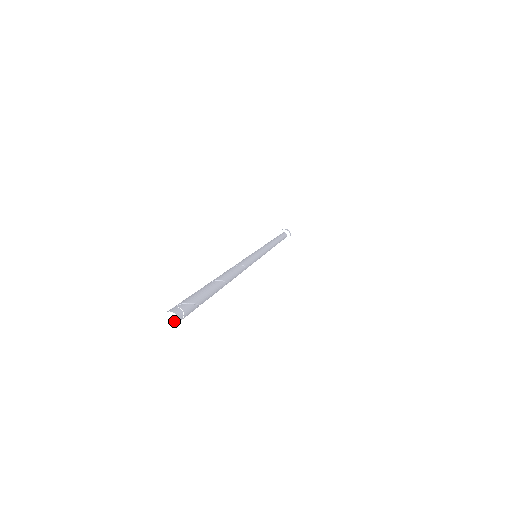
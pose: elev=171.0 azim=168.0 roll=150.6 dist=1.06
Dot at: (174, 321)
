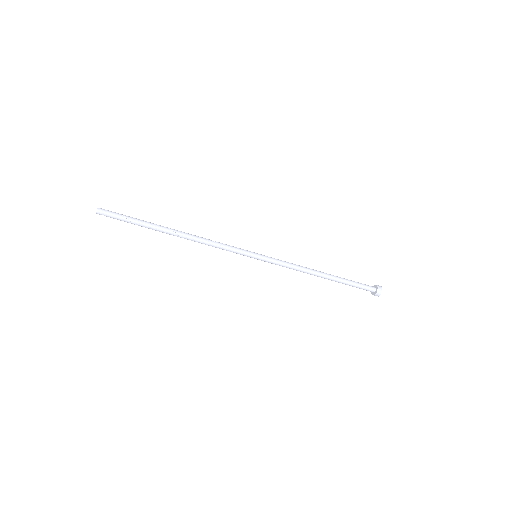
Dot at: (97, 210)
